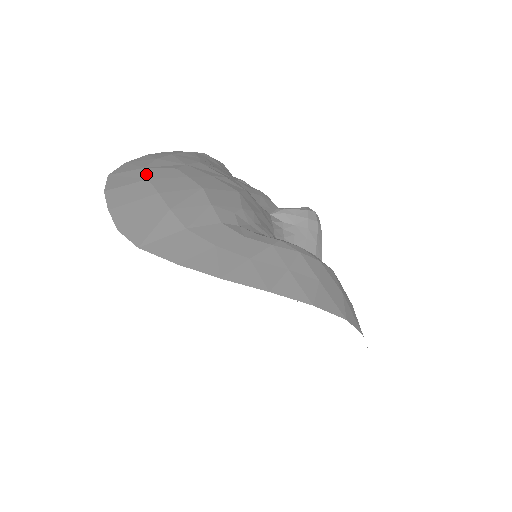
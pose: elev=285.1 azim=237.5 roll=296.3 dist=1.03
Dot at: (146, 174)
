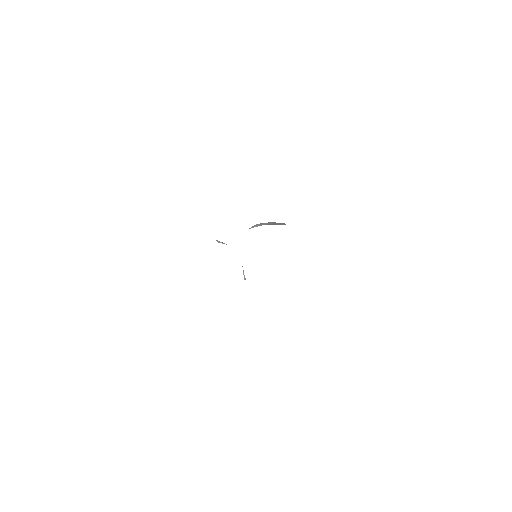
Dot at: occluded
